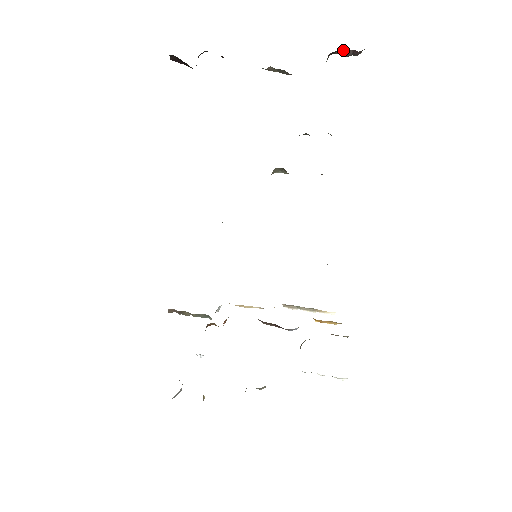
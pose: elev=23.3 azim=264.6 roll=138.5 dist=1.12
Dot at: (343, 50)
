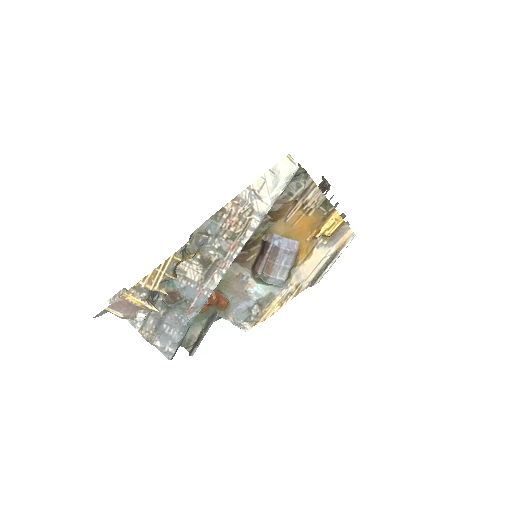
Dot at: occluded
